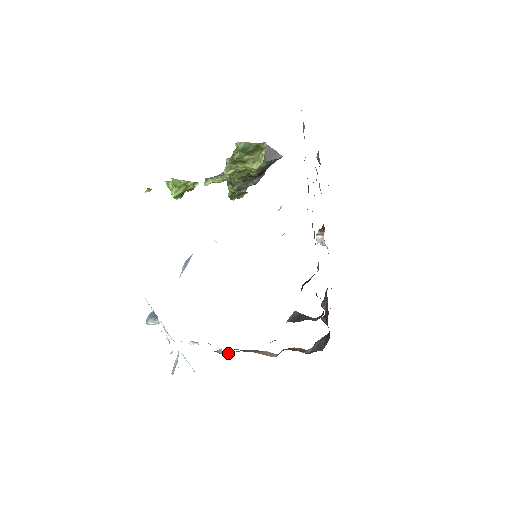
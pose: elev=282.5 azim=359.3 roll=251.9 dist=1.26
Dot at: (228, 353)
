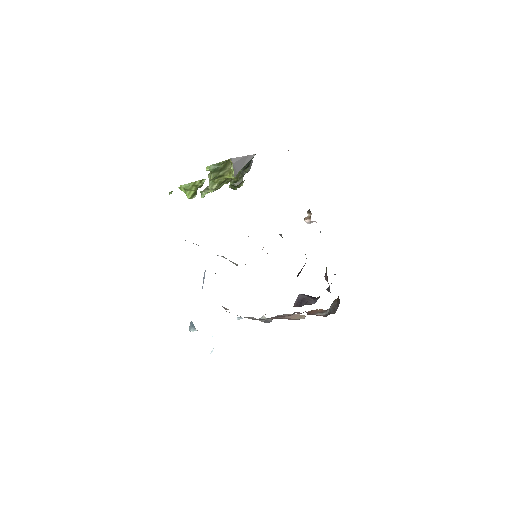
Dot at: (268, 320)
